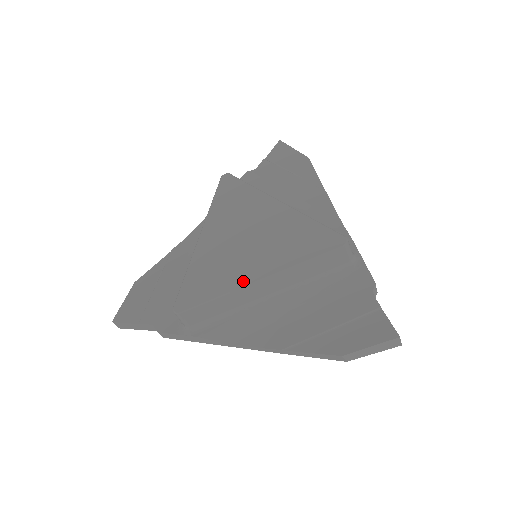
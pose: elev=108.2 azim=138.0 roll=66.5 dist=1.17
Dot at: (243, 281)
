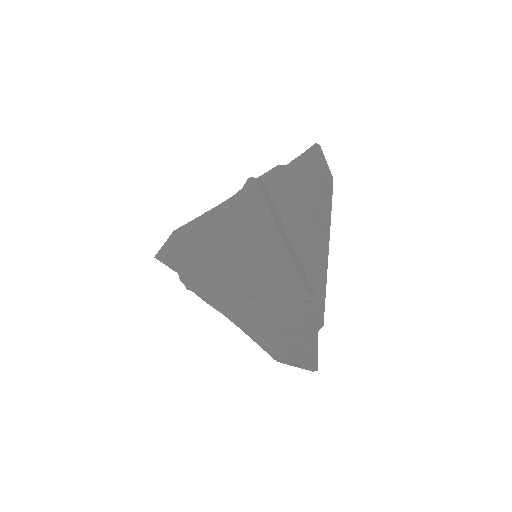
Dot at: (231, 290)
